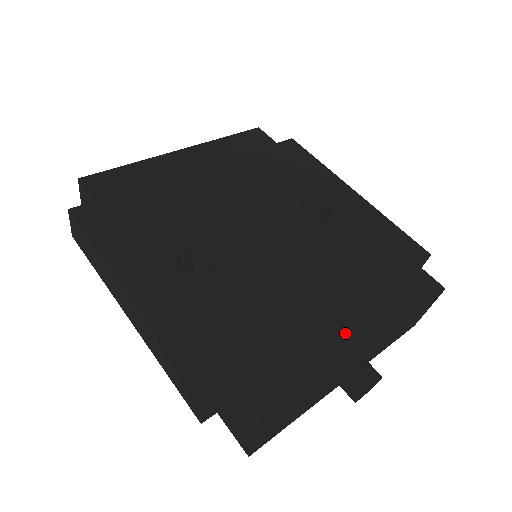
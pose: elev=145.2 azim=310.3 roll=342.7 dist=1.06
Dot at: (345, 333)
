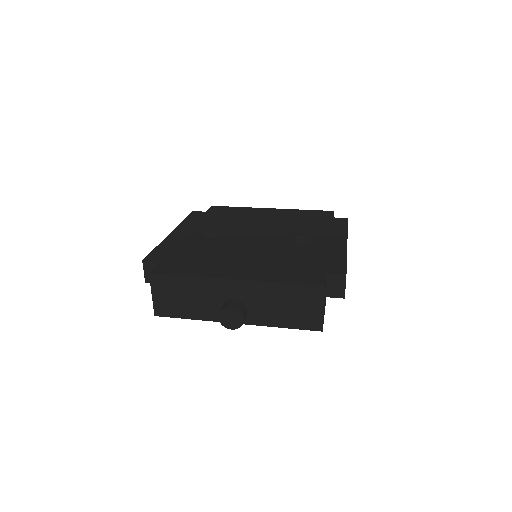
Dot at: (230, 271)
